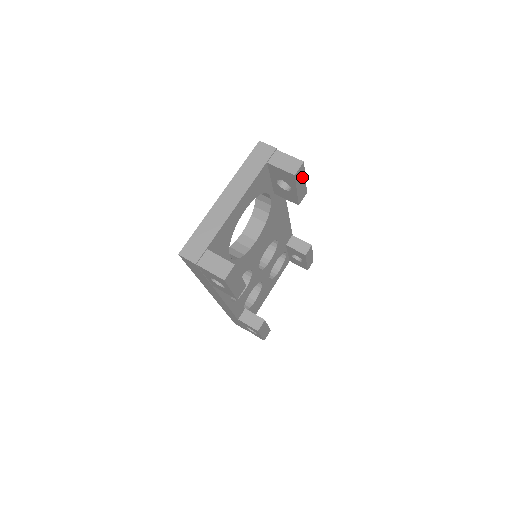
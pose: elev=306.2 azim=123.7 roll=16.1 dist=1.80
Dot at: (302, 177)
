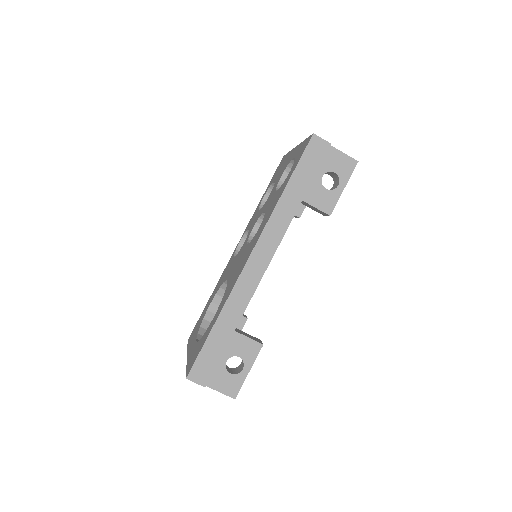
Dot at: (244, 378)
